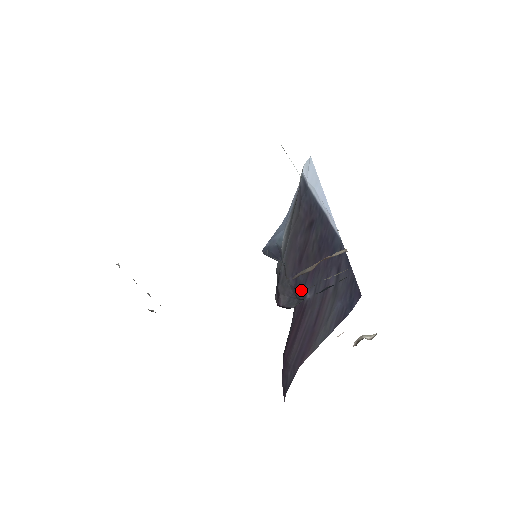
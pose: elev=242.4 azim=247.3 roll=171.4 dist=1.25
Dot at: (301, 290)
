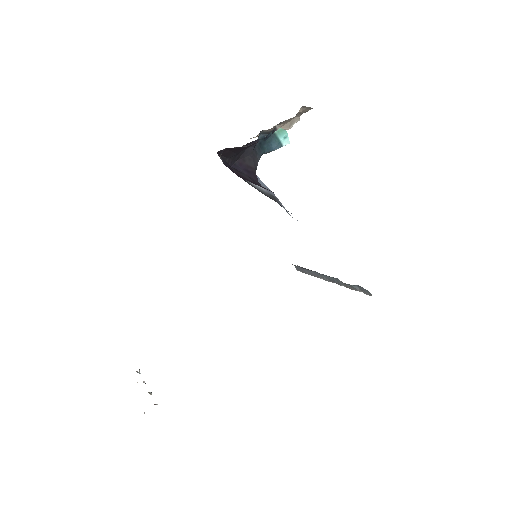
Dot at: occluded
